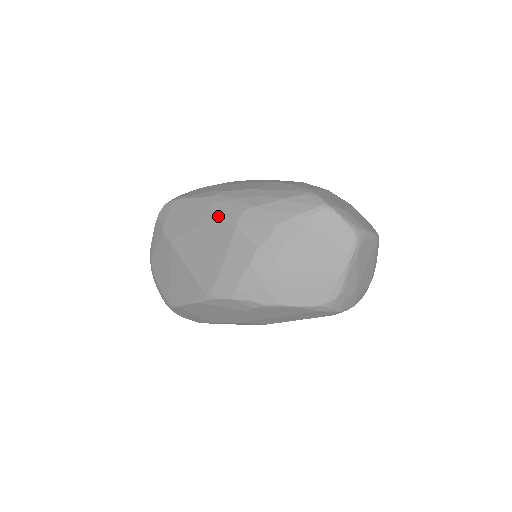
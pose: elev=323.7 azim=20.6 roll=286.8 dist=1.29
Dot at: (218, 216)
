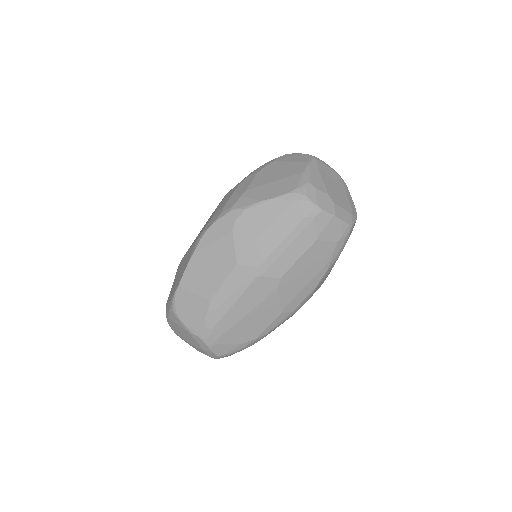
Dot at: occluded
